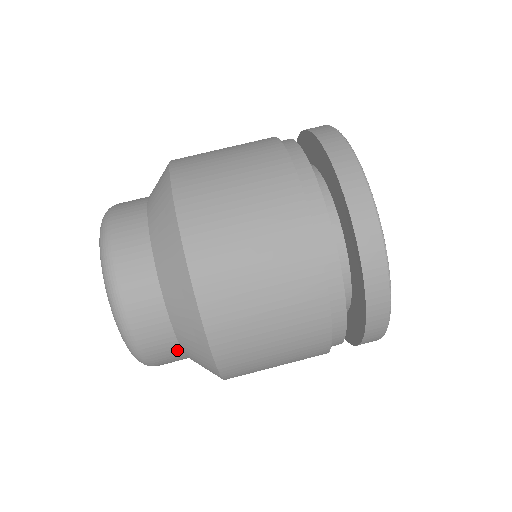
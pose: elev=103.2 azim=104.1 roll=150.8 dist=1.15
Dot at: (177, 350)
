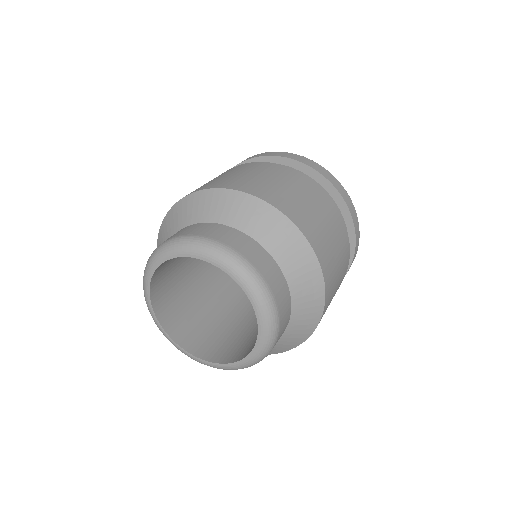
Dot at: (269, 258)
